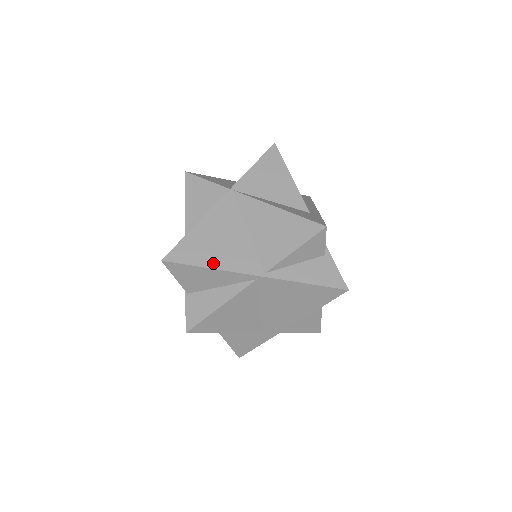
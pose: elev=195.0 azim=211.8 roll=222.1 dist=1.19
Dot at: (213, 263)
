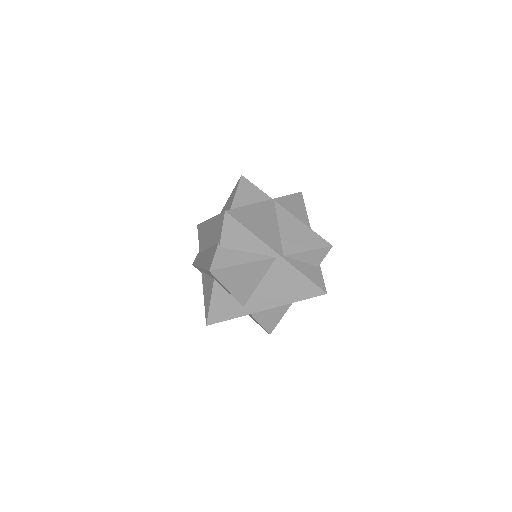
Dot at: (255, 232)
